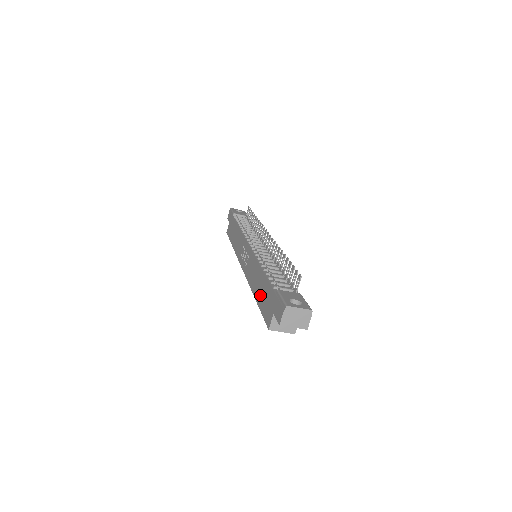
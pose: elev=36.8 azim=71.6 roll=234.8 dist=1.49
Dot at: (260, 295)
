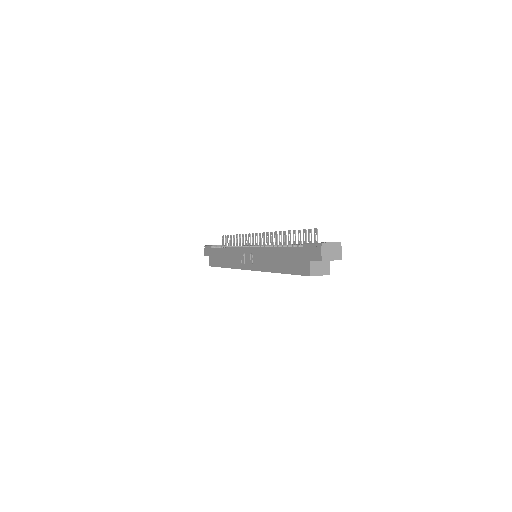
Dot at: (285, 265)
